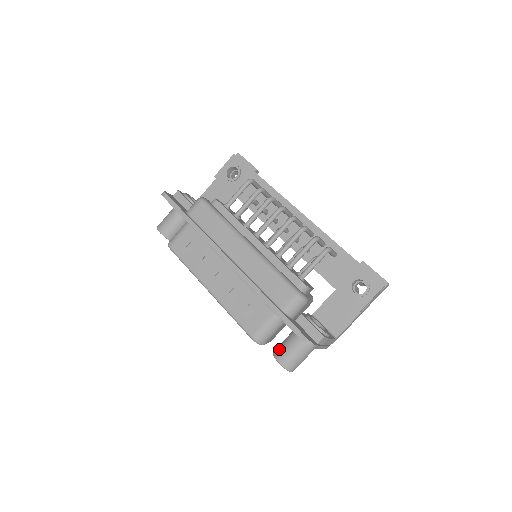
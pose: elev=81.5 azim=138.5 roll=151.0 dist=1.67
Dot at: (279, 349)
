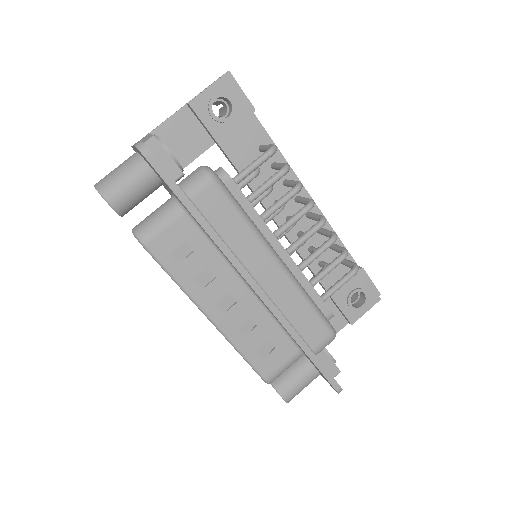
Dot at: (283, 382)
